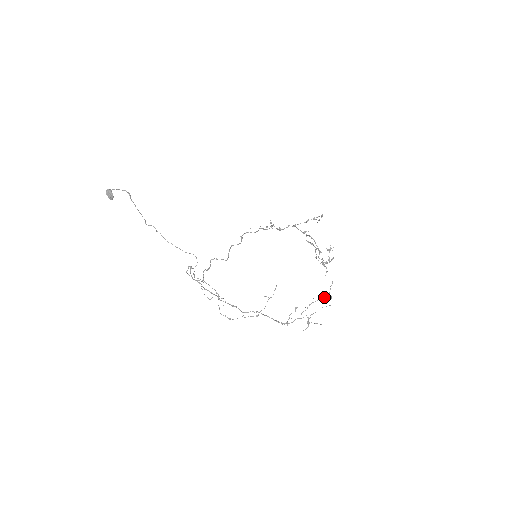
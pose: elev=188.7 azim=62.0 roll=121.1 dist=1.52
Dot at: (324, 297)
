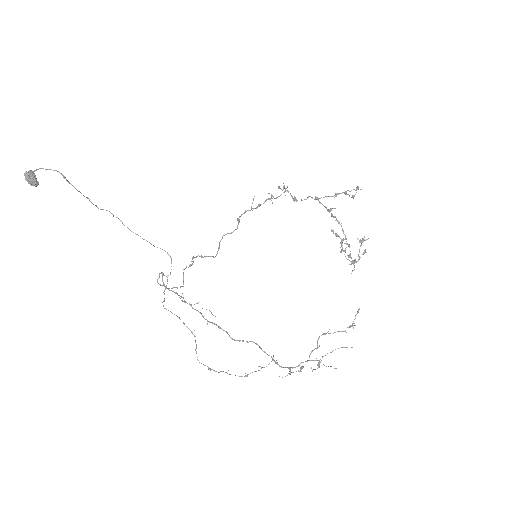
Dot at: (344, 331)
